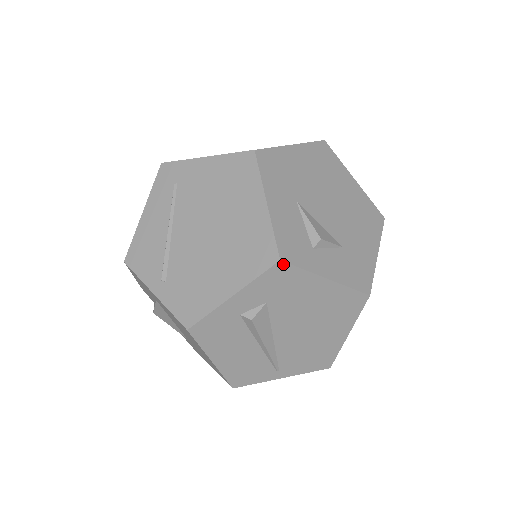
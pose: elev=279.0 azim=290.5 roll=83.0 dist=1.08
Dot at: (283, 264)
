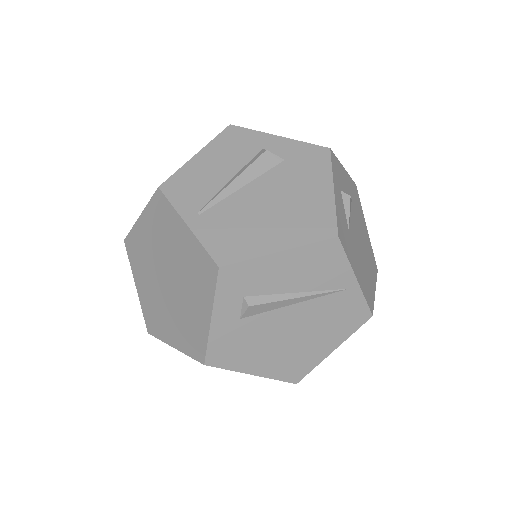
Dot at: (328, 152)
